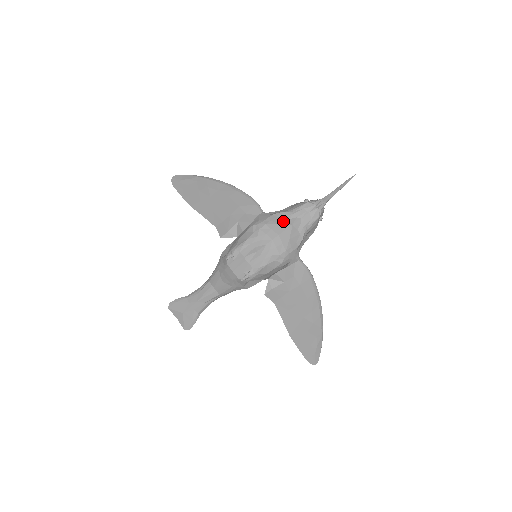
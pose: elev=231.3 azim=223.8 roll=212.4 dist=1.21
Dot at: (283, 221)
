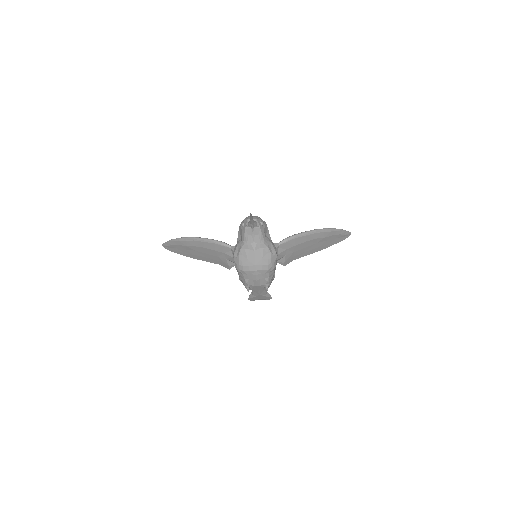
Dot at: (248, 254)
